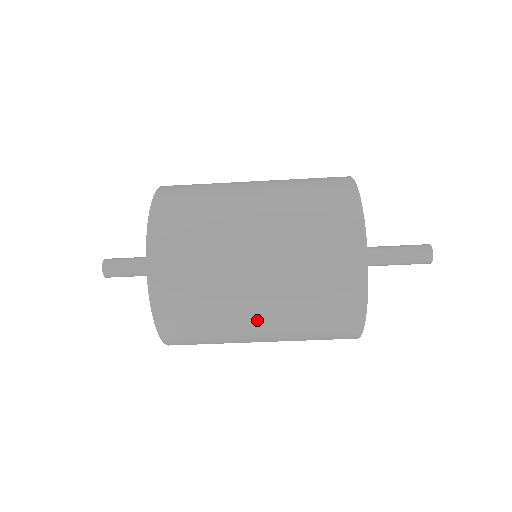
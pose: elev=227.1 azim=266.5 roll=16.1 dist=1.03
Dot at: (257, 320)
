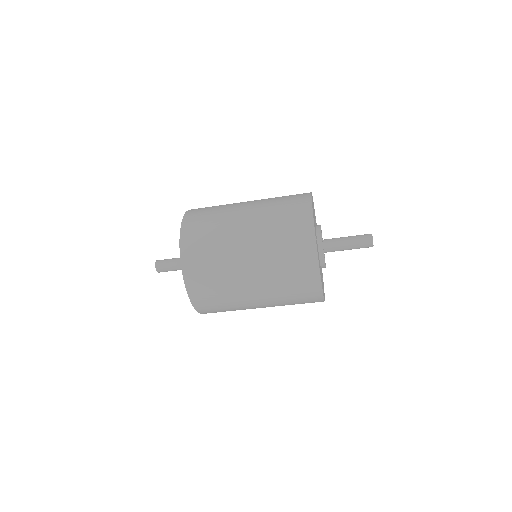
Dot at: (246, 257)
